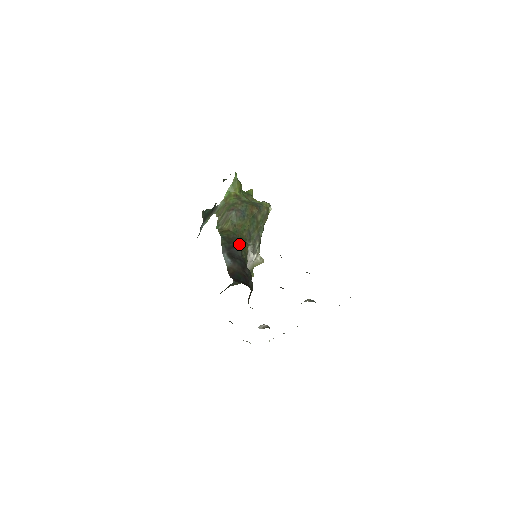
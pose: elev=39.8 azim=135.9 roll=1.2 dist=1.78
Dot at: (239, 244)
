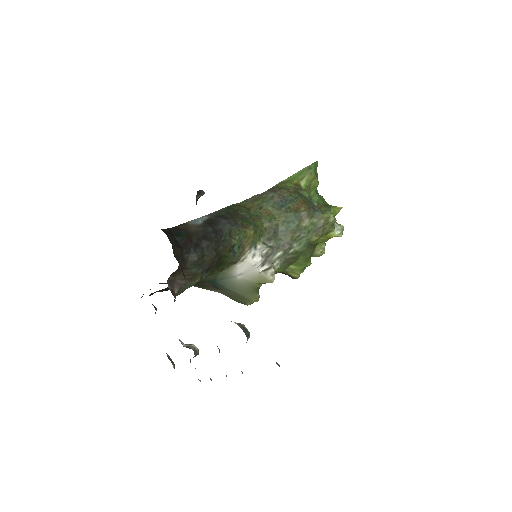
Dot at: (240, 223)
